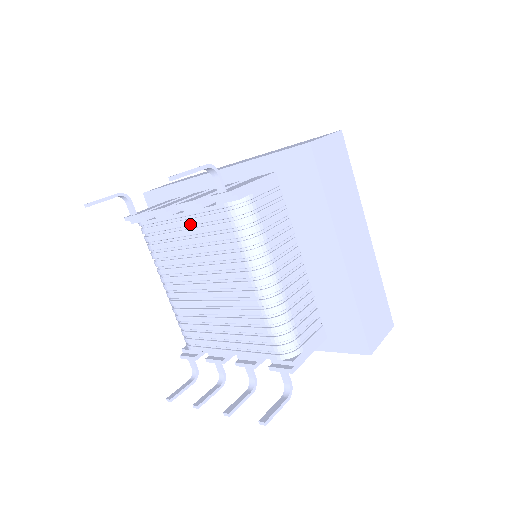
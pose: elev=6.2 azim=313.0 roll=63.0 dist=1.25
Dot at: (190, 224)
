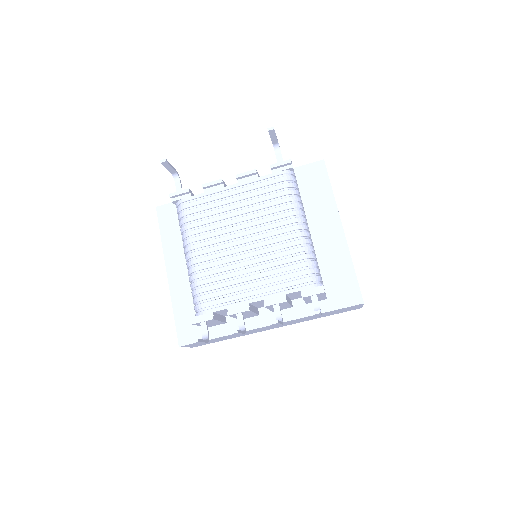
Dot at: (242, 191)
